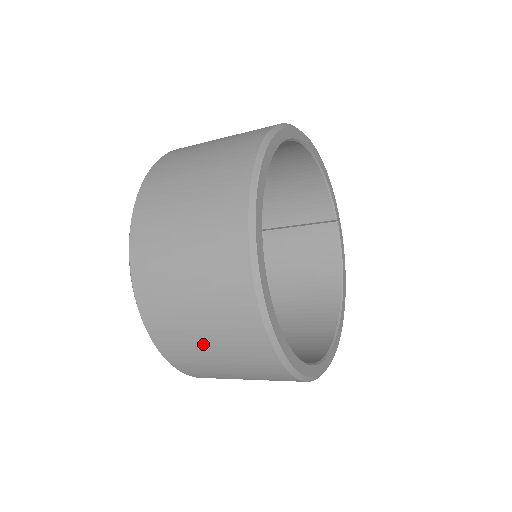
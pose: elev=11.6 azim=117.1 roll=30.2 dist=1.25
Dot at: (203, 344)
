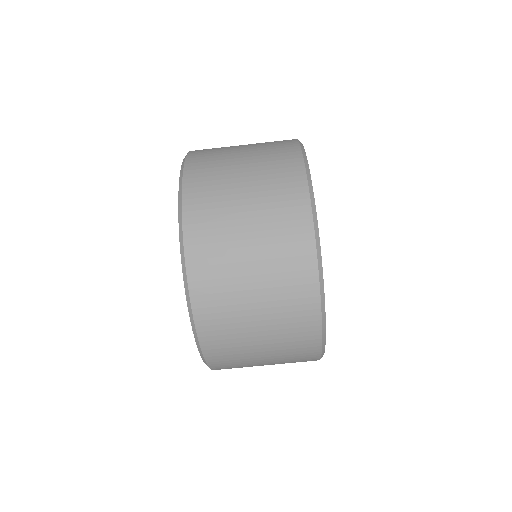
Dot at: (240, 216)
